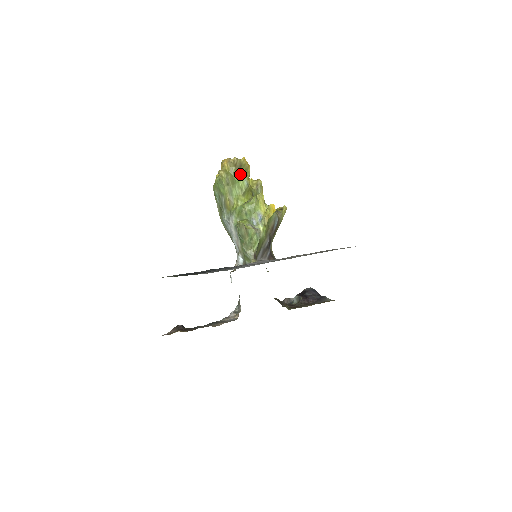
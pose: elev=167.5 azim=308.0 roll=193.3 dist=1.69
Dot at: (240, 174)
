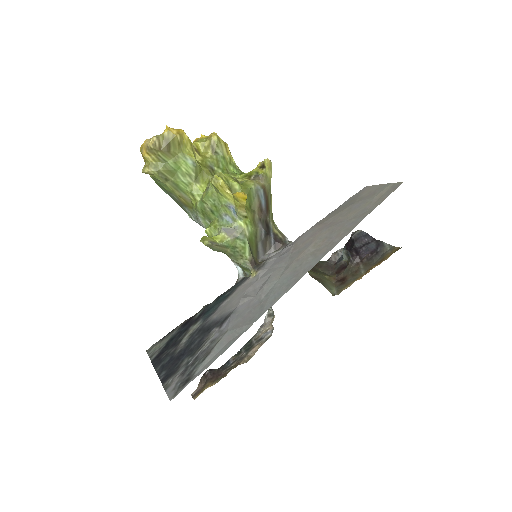
Dot at: (175, 155)
